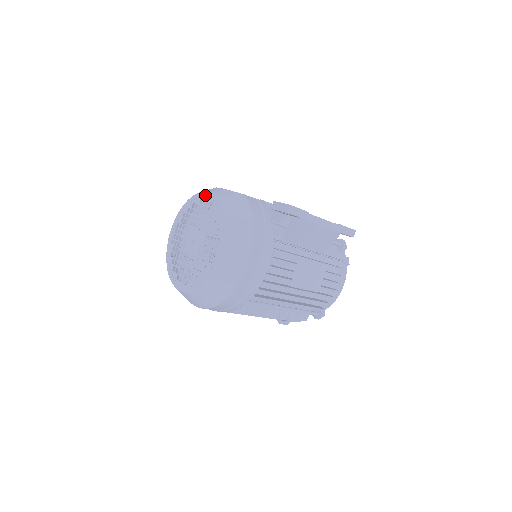
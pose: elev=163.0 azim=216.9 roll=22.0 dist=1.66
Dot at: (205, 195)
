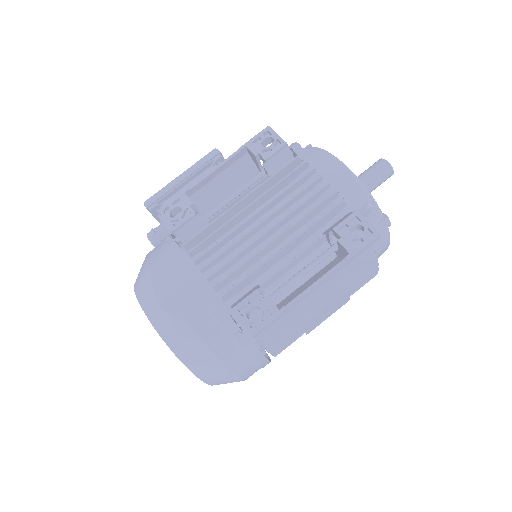
Dot at: (147, 316)
